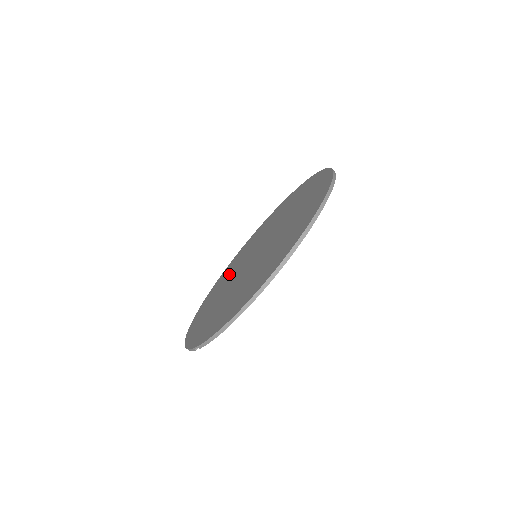
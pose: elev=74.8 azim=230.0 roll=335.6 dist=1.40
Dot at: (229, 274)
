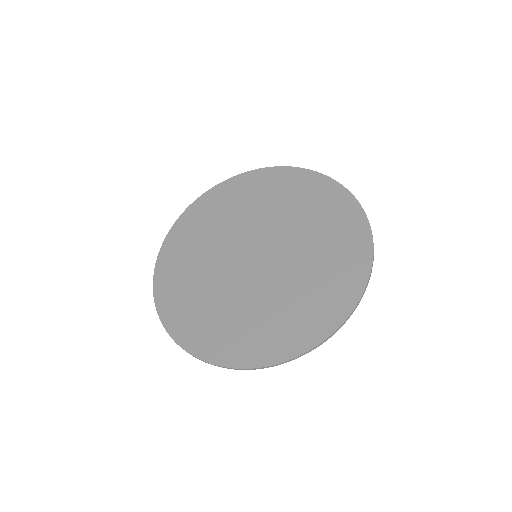
Dot at: (267, 202)
